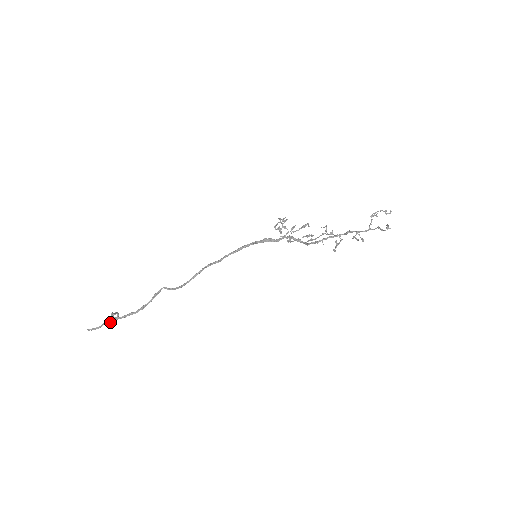
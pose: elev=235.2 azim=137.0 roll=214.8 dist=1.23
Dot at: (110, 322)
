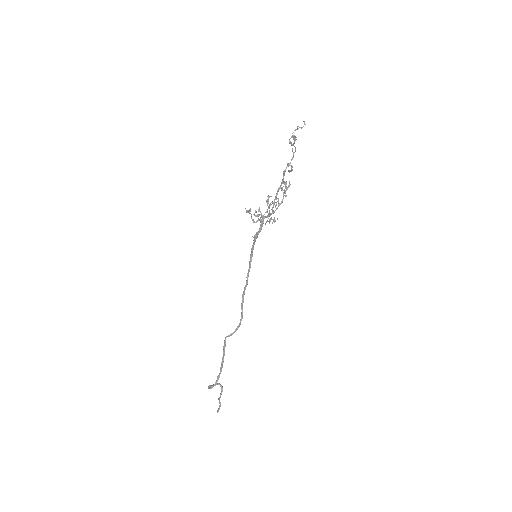
Dot at: (220, 394)
